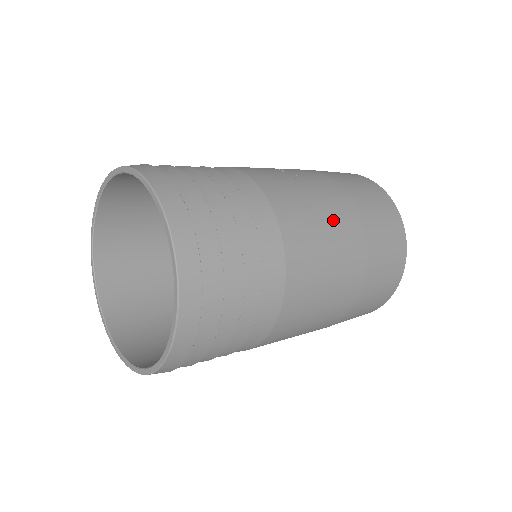
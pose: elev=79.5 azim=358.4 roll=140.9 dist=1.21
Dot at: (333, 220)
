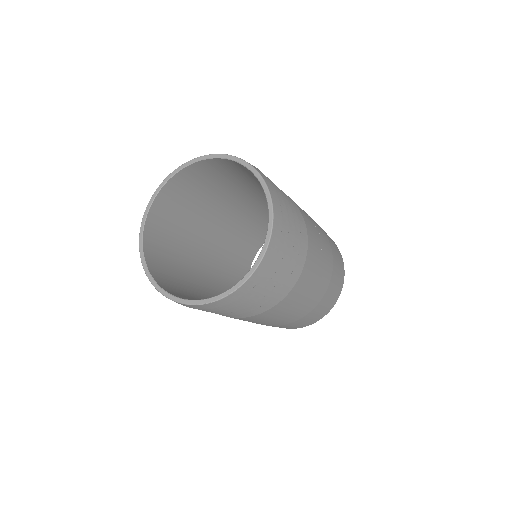
Dot at: (318, 285)
